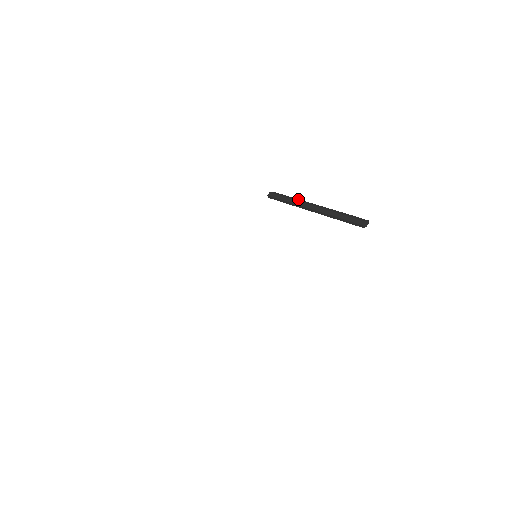
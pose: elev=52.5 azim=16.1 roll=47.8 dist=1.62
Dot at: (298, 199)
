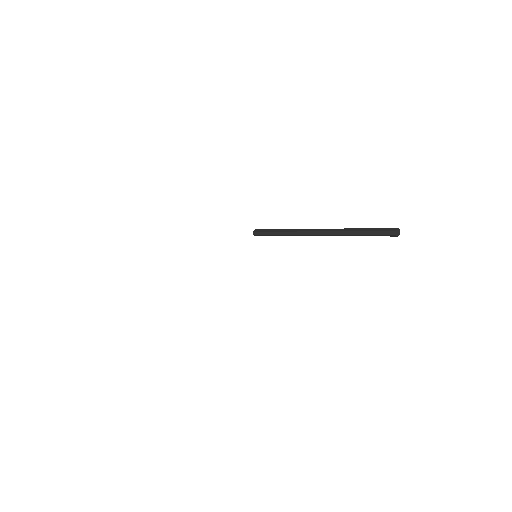
Dot at: occluded
